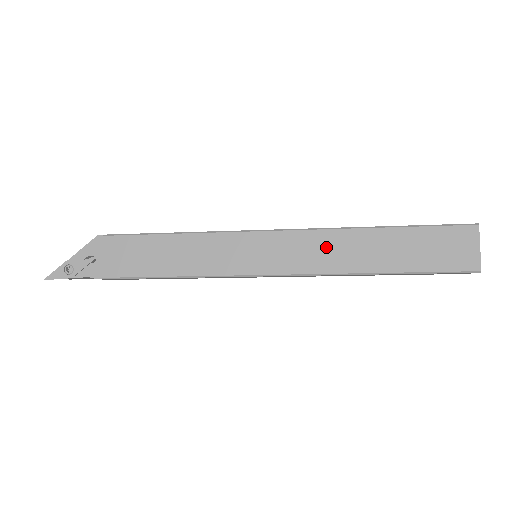
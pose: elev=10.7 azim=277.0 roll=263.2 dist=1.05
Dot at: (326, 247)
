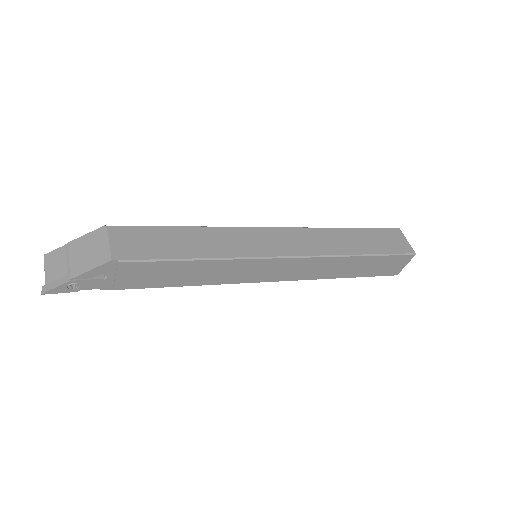
Dot at: (318, 267)
